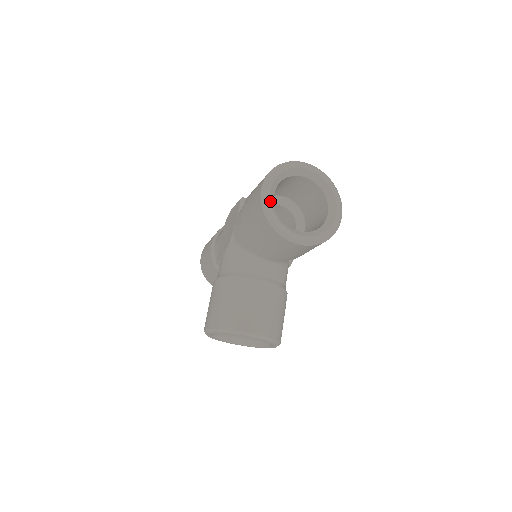
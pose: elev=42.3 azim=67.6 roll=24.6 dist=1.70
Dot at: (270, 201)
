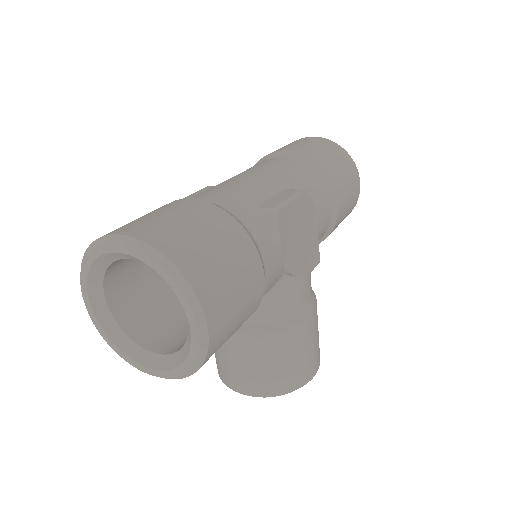
Dot at: (96, 320)
